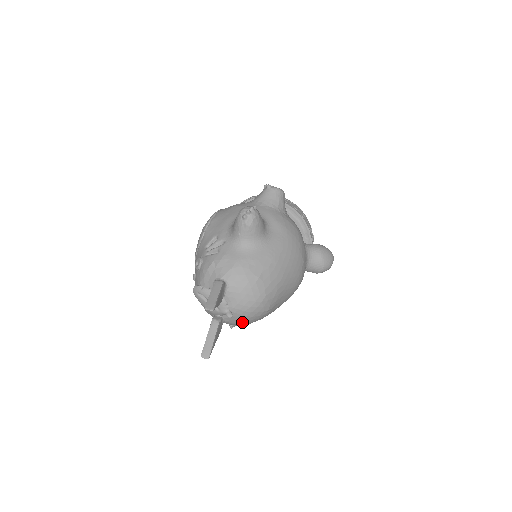
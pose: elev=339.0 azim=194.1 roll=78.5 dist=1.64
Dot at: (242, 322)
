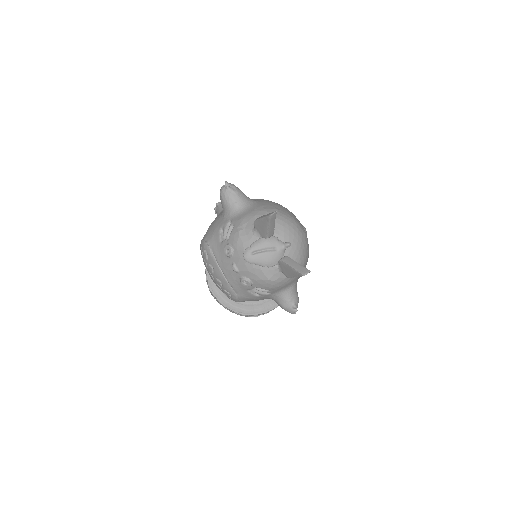
Dot at: (300, 255)
